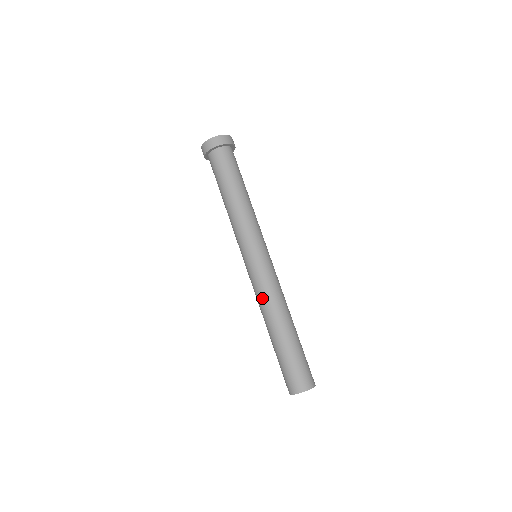
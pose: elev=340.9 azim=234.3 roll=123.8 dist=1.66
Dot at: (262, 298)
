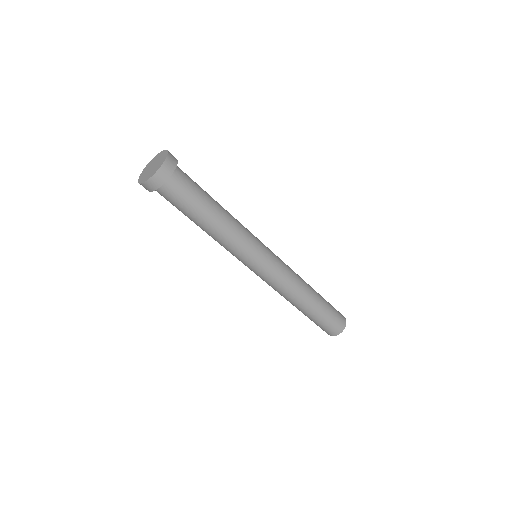
Dot at: (279, 292)
